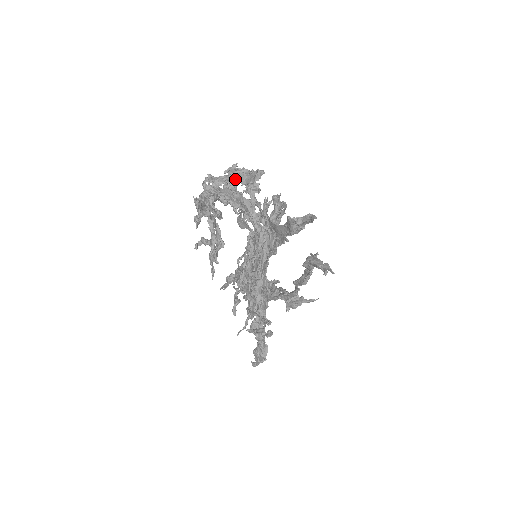
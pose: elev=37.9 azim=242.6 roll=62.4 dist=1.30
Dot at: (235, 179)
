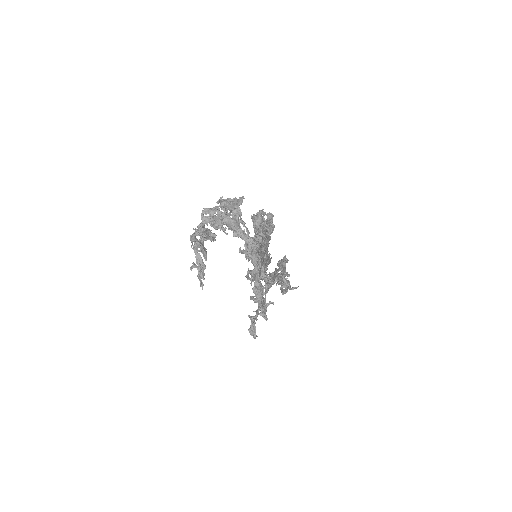
Dot at: (224, 207)
